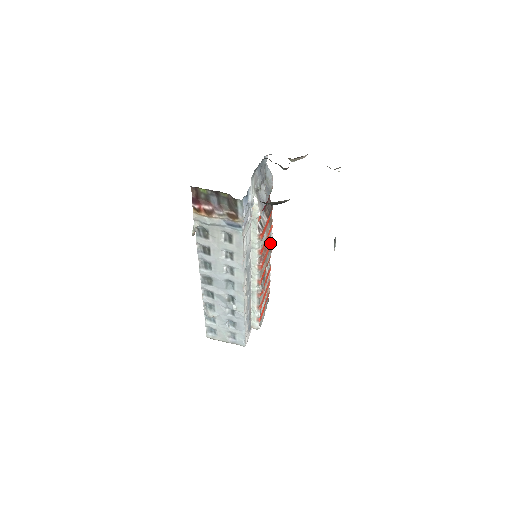
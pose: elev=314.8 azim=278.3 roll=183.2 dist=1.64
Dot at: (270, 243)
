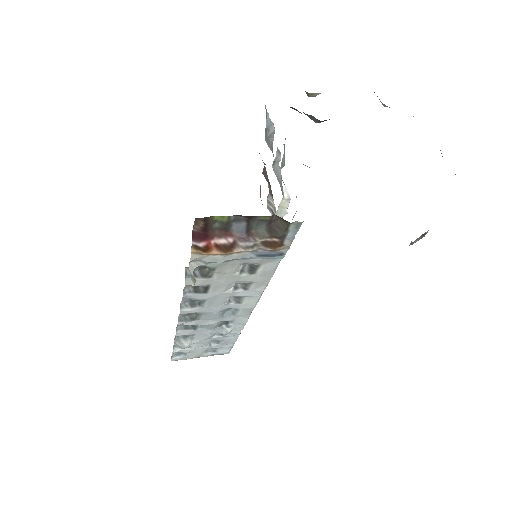
Dot at: occluded
